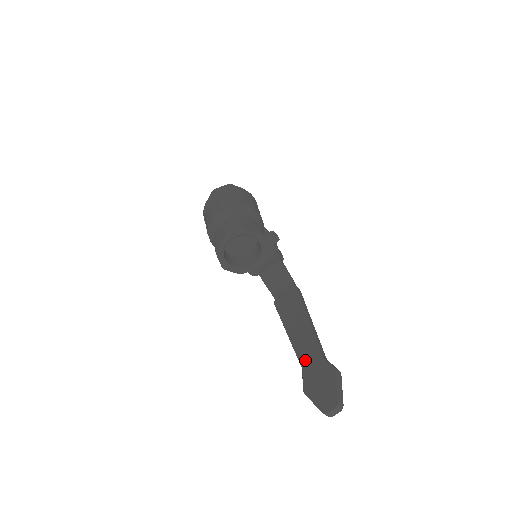
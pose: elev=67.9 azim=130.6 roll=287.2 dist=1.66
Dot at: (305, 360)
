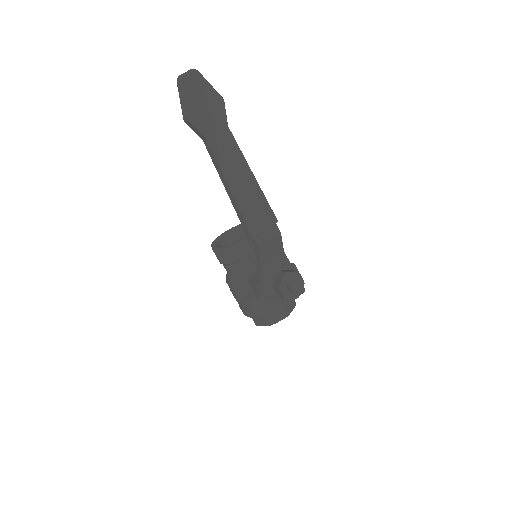
Dot at: occluded
